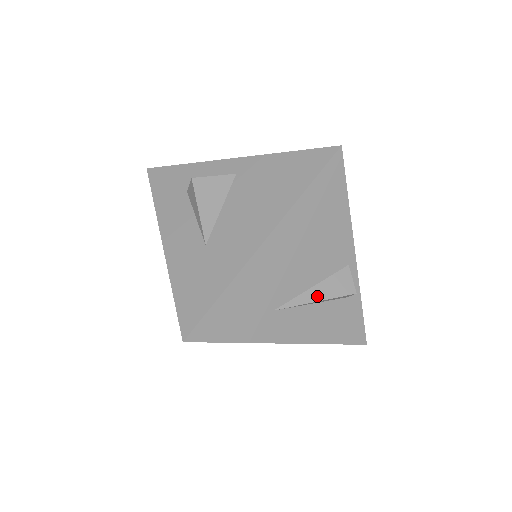
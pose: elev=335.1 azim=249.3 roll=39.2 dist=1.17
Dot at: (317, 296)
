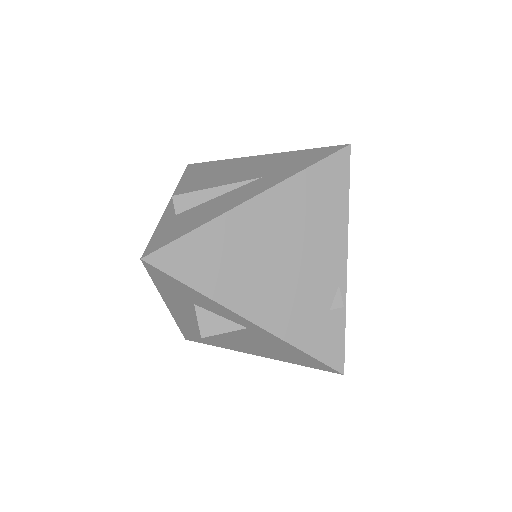
Dot at: occluded
